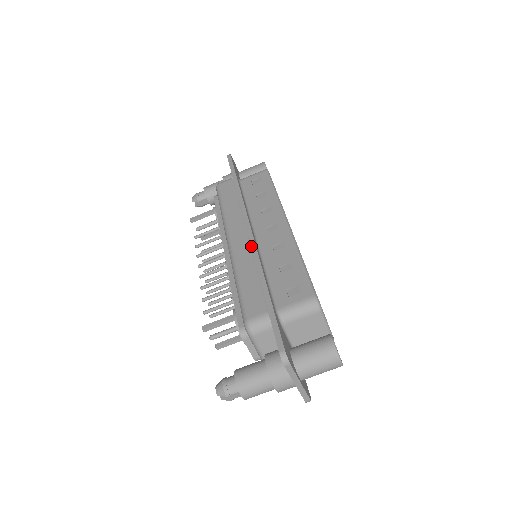
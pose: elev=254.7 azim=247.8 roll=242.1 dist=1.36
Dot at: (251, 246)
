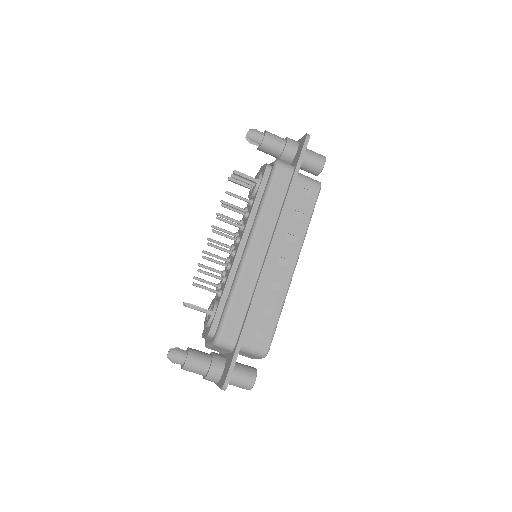
Dot at: (260, 276)
